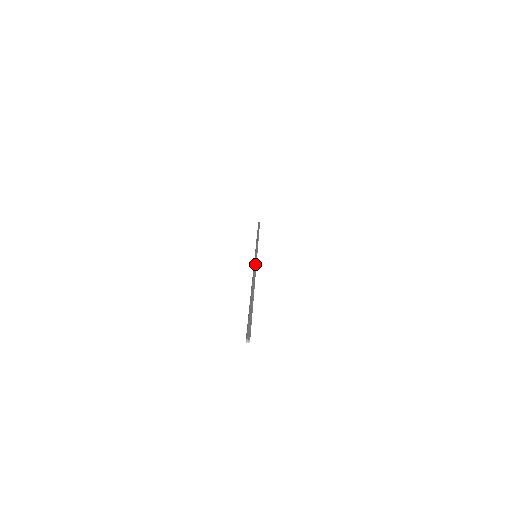
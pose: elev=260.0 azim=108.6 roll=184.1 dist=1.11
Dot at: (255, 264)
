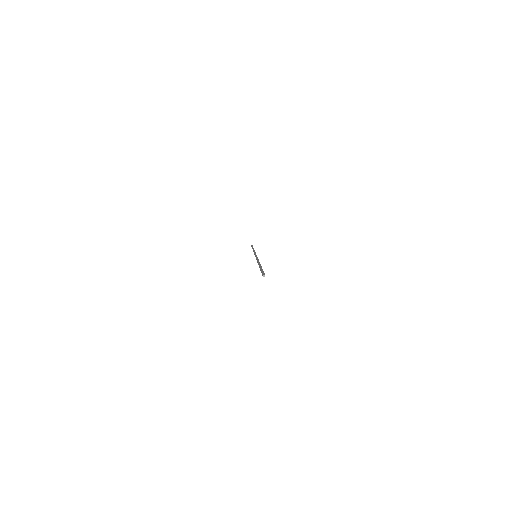
Dot at: occluded
